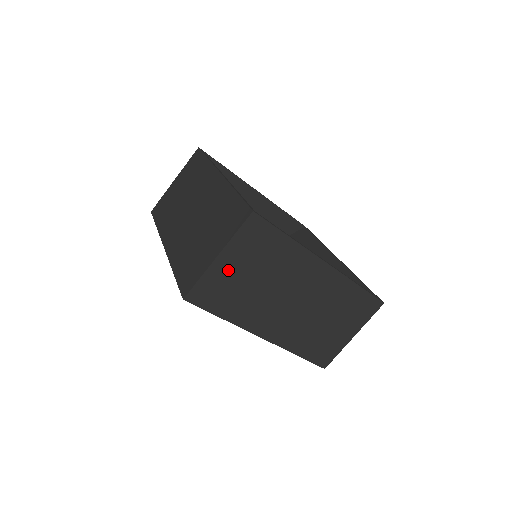
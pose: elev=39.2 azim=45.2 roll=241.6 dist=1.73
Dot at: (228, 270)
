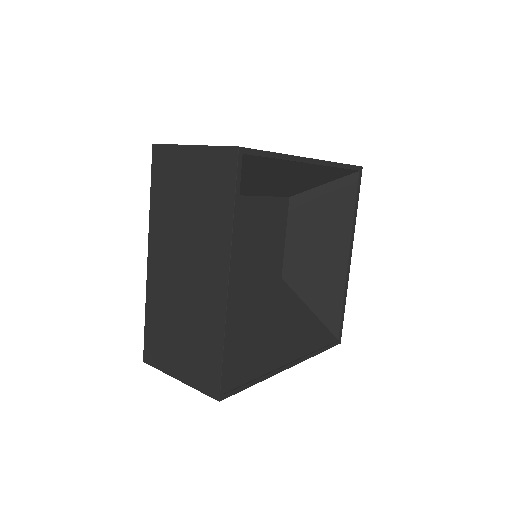
Dot at: occluded
